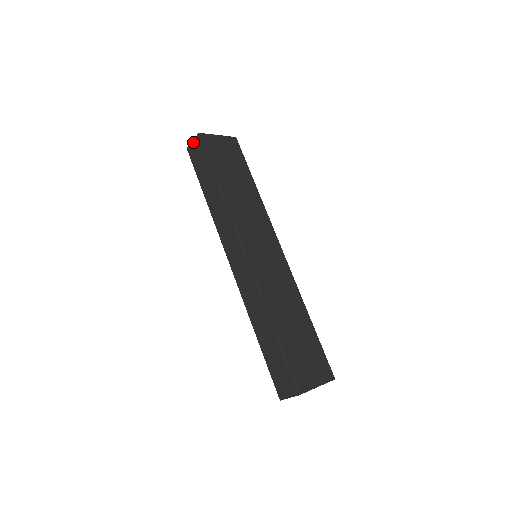
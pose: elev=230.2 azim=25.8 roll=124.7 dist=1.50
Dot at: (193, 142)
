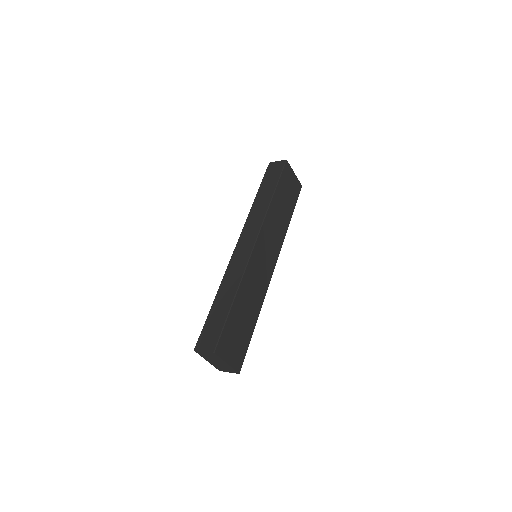
Dot at: (277, 162)
